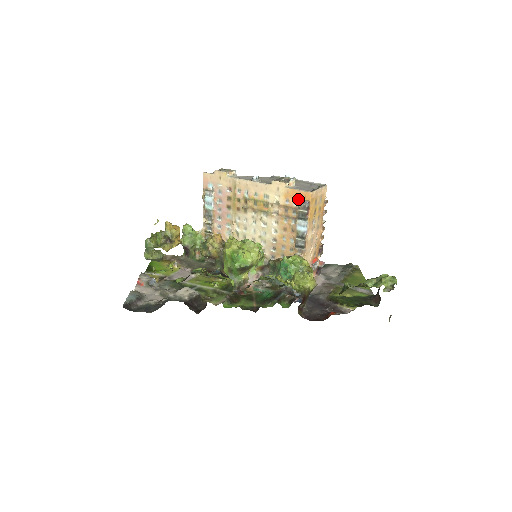
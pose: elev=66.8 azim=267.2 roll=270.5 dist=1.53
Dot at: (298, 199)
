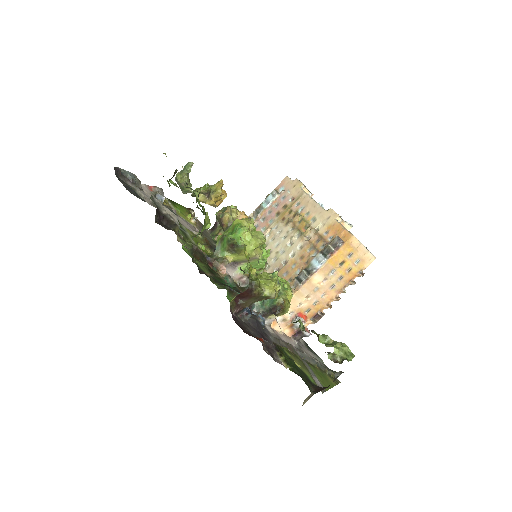
Dot at: (337, 235)
